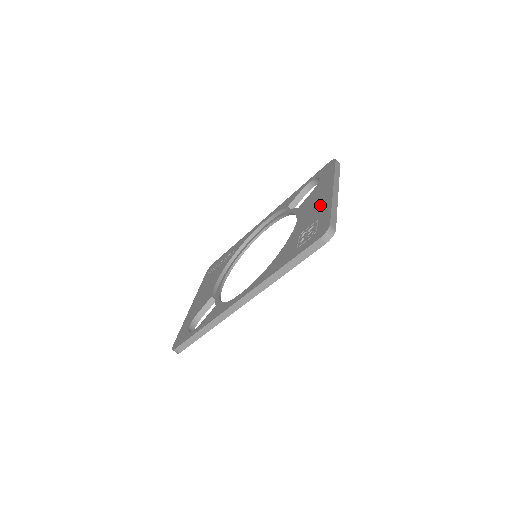
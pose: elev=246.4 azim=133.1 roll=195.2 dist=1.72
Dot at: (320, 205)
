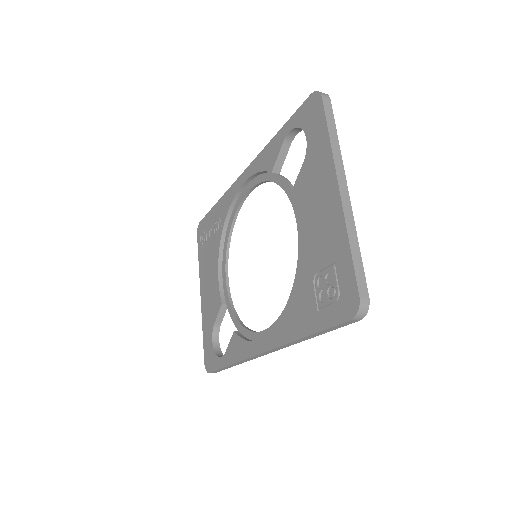
Dot at: (328, 223)
